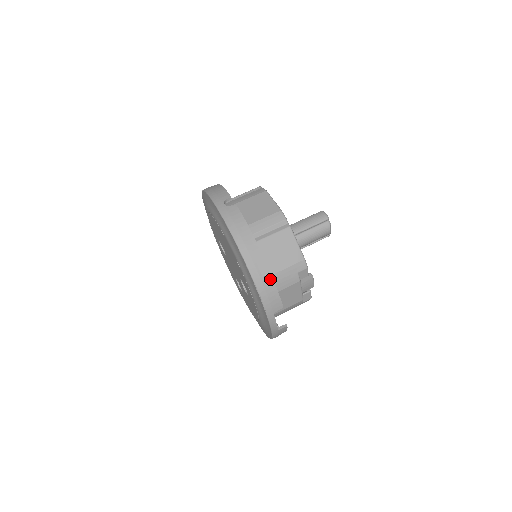
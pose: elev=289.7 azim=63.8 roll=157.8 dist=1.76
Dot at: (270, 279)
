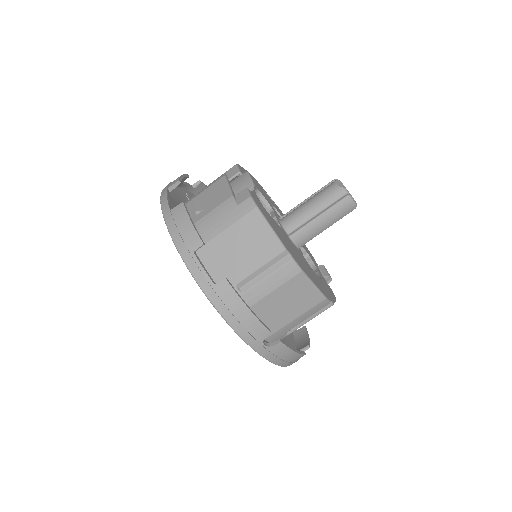
Dot at: (308, 348)
